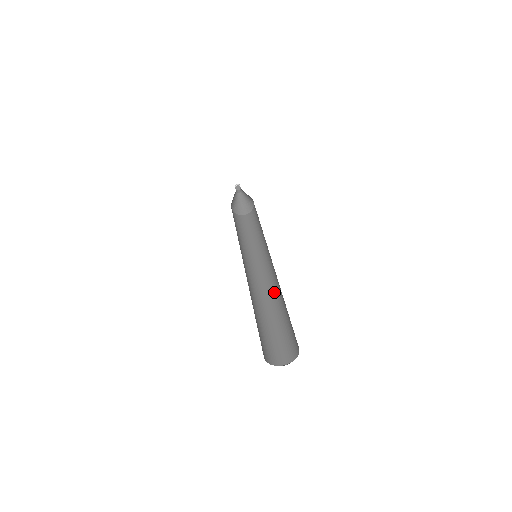
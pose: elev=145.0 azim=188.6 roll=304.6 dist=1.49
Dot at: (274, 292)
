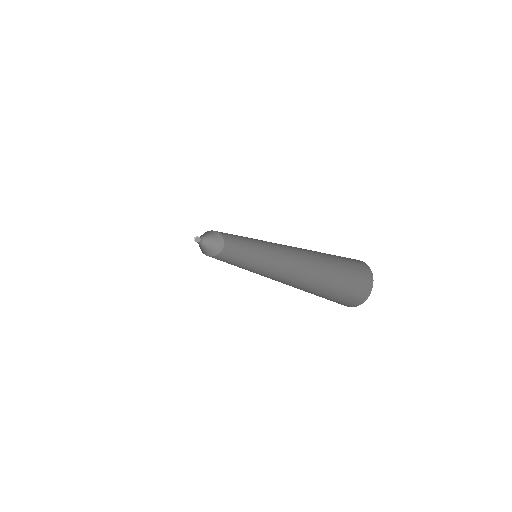
Dot at: (292, 278)
